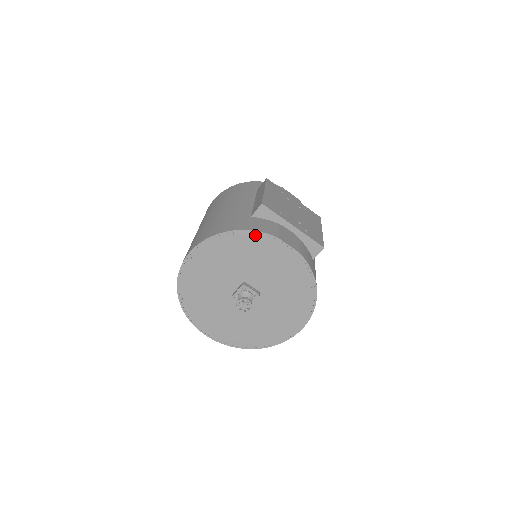
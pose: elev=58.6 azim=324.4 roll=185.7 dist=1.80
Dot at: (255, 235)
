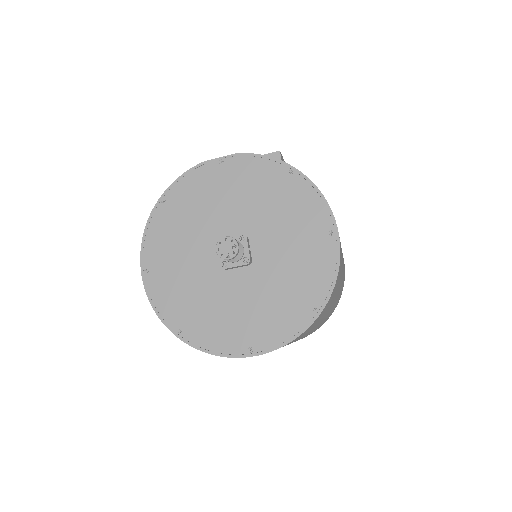
Dot at: (182, 182)
